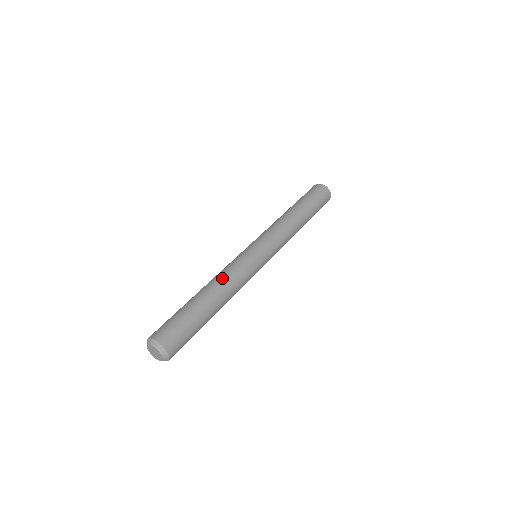
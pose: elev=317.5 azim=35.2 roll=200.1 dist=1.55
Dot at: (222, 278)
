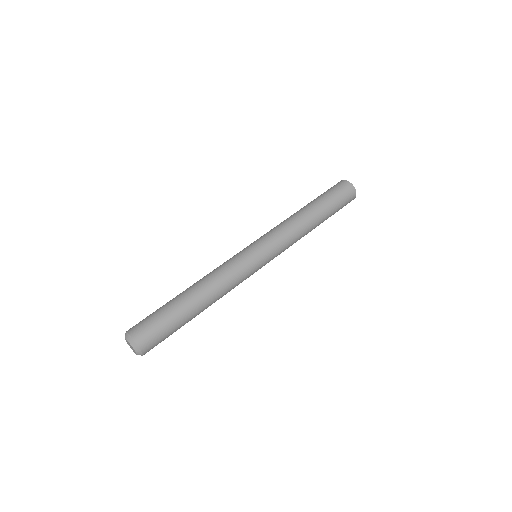
Dot at: (206, 275)
